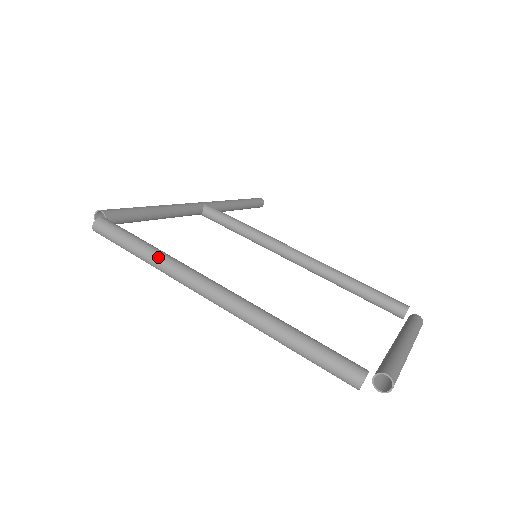
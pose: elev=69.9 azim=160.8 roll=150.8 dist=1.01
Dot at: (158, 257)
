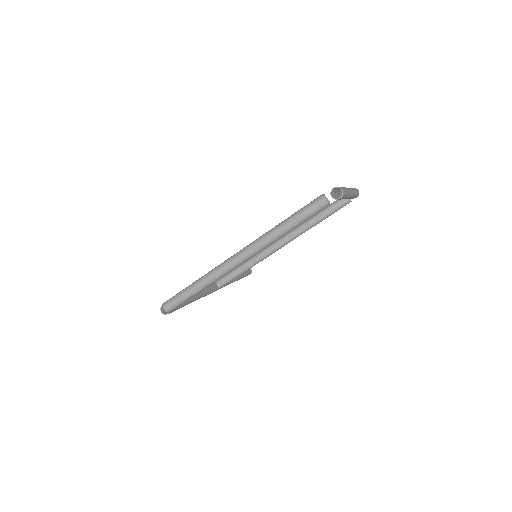
Dot at: (203, 278)
